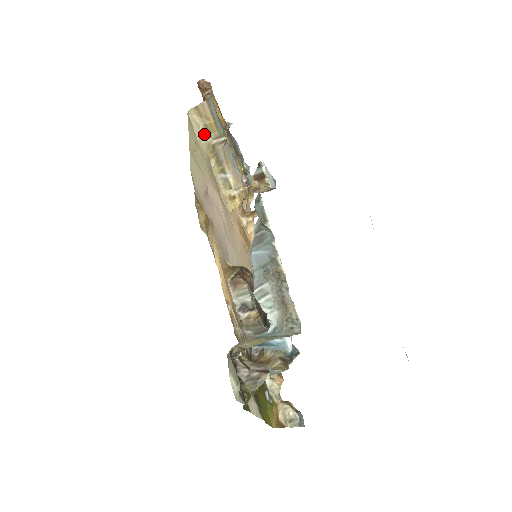
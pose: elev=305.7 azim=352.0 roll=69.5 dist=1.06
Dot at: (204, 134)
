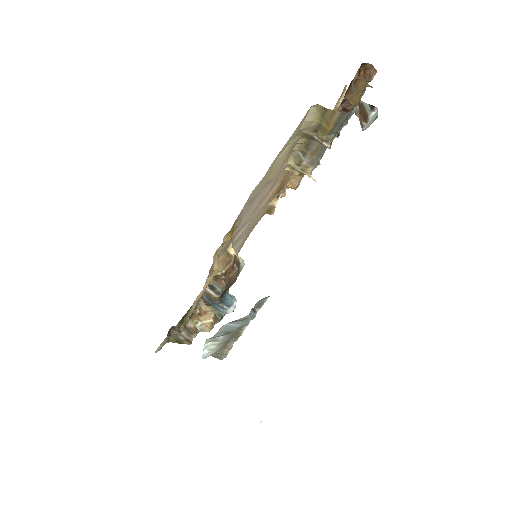
Dot at: (311, 128)
